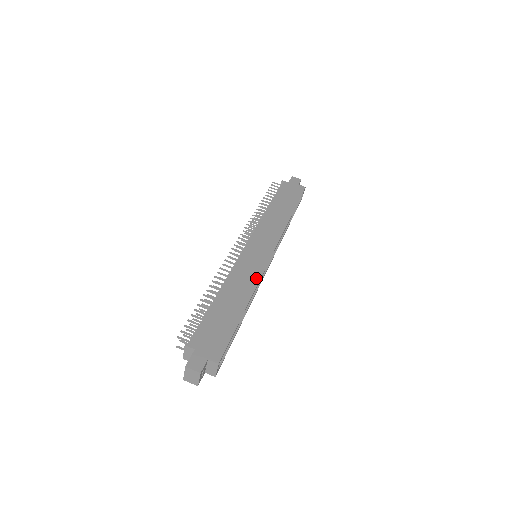
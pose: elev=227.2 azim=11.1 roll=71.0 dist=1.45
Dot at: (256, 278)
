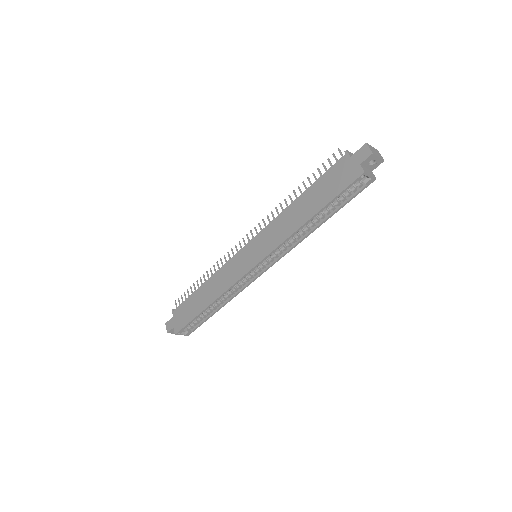
Dot at: (228, 285)
